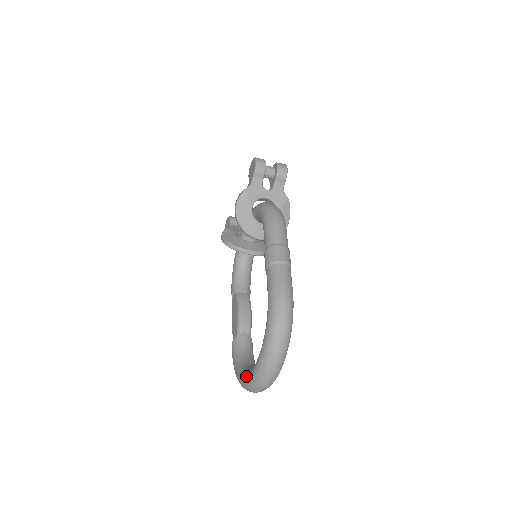
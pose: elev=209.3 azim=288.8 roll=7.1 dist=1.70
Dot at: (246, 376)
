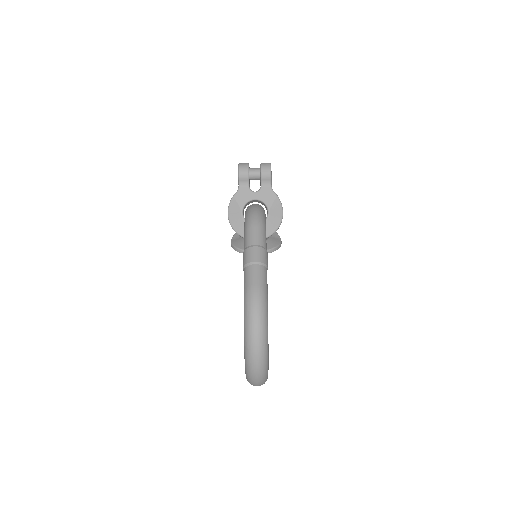
Dot at: occluded
